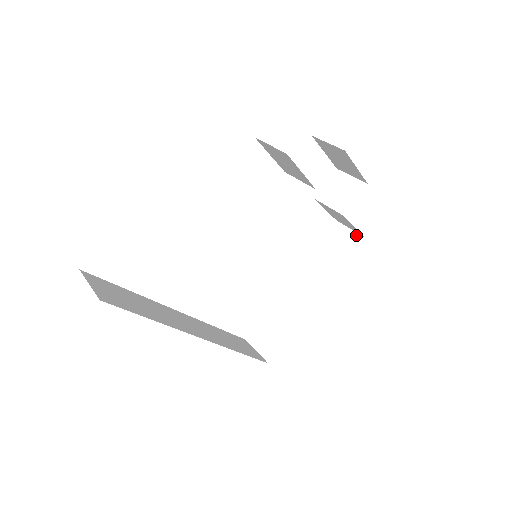
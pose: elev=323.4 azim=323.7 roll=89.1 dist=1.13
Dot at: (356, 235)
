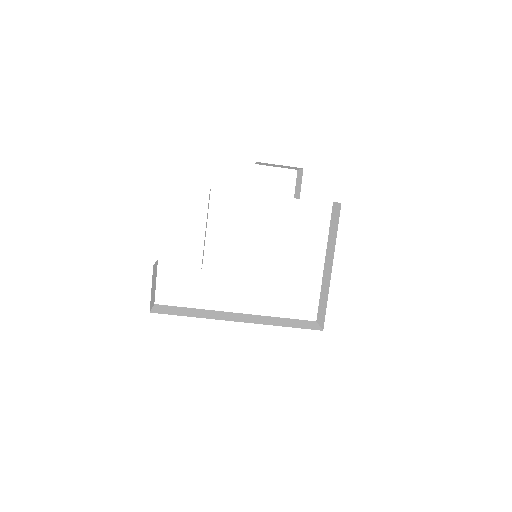
Dot at: (339, 205)
